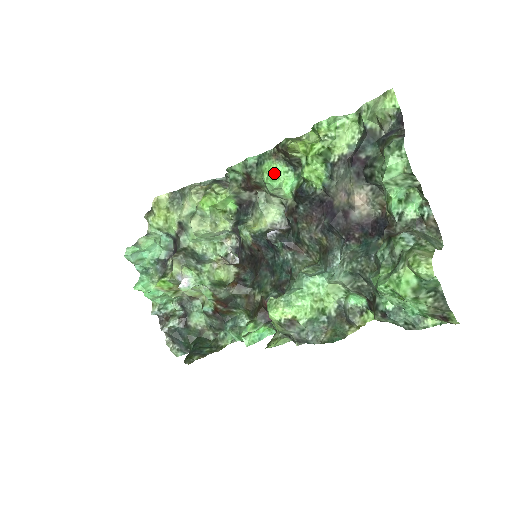
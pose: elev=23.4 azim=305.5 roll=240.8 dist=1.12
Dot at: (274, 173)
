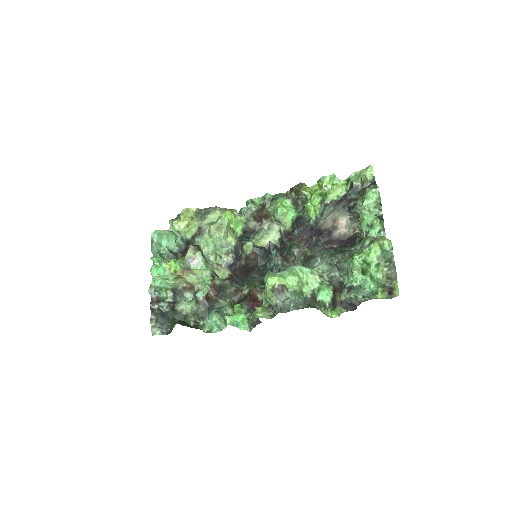
Dot at: (284, 205)
